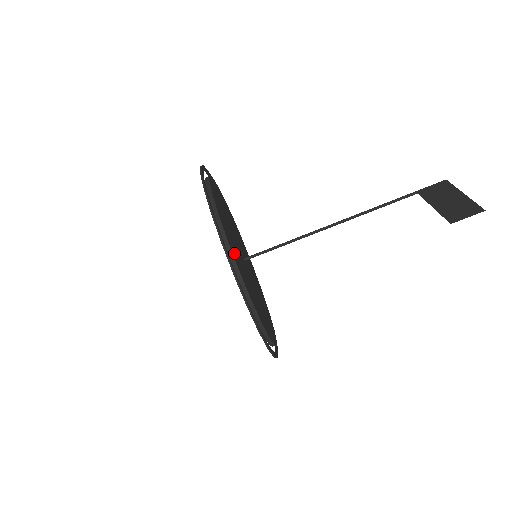
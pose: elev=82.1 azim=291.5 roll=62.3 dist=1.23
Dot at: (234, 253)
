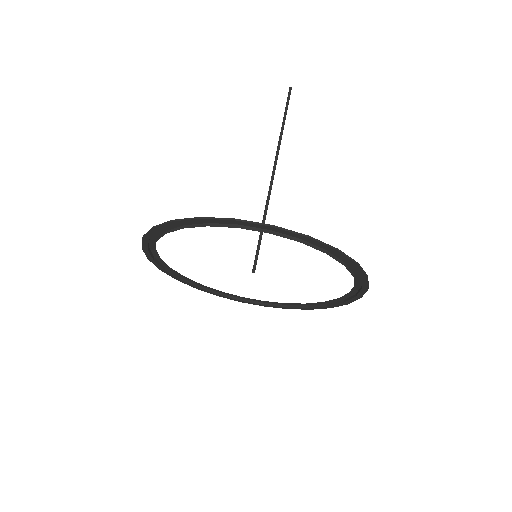
Dot at: occluded
